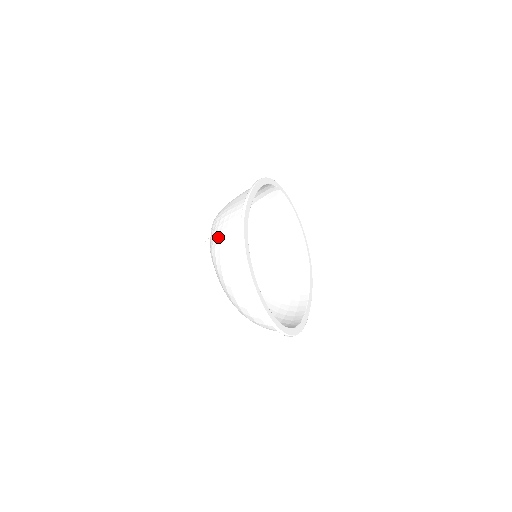
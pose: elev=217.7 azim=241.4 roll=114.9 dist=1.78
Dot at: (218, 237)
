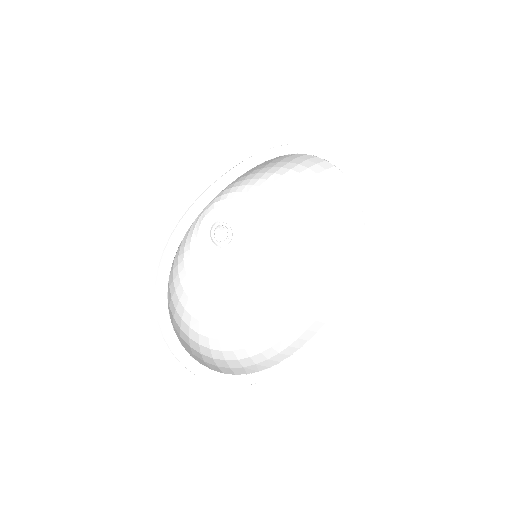
Dot at: occluded
